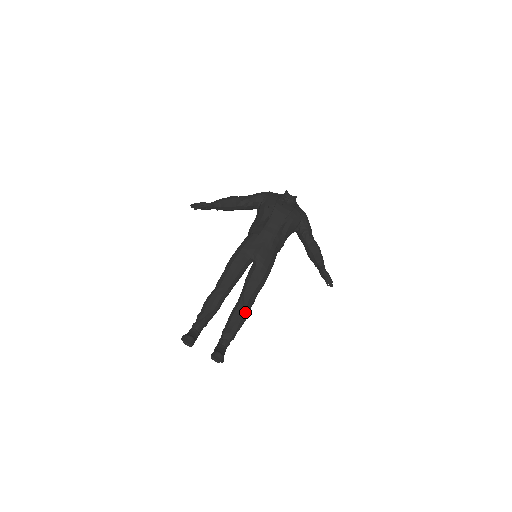
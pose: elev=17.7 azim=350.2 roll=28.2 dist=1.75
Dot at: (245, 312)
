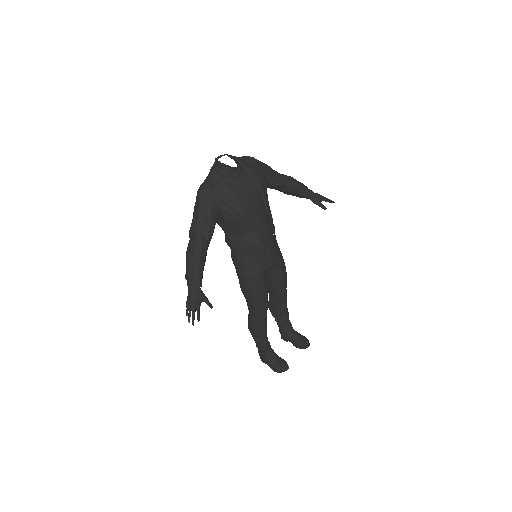
Dot at: occluded
